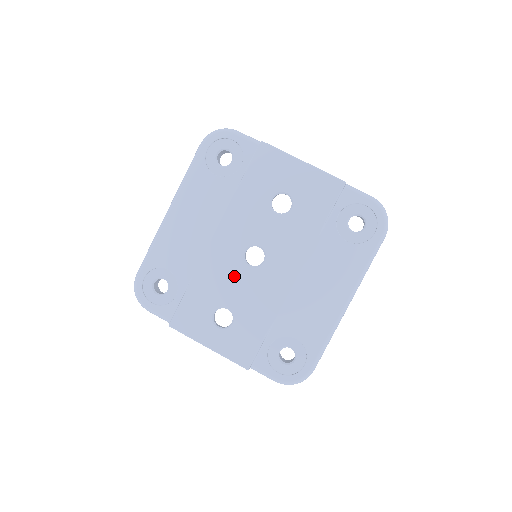
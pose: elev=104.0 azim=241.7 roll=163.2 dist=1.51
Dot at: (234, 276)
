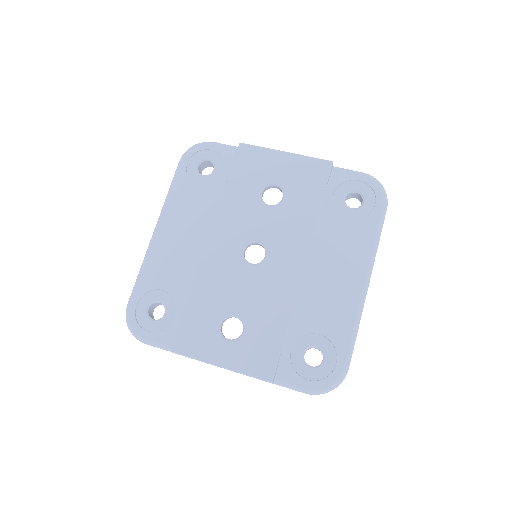
Dot at: (236, 279)
